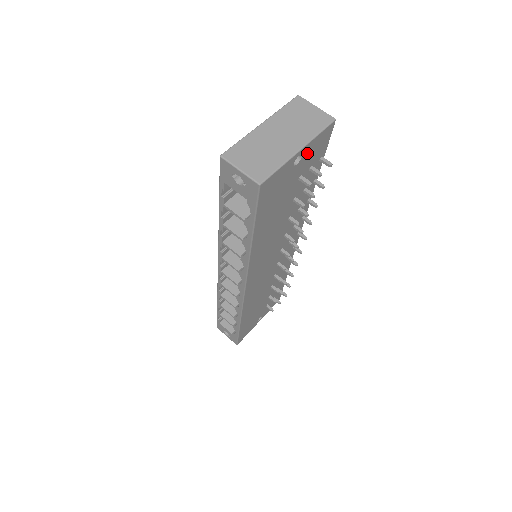
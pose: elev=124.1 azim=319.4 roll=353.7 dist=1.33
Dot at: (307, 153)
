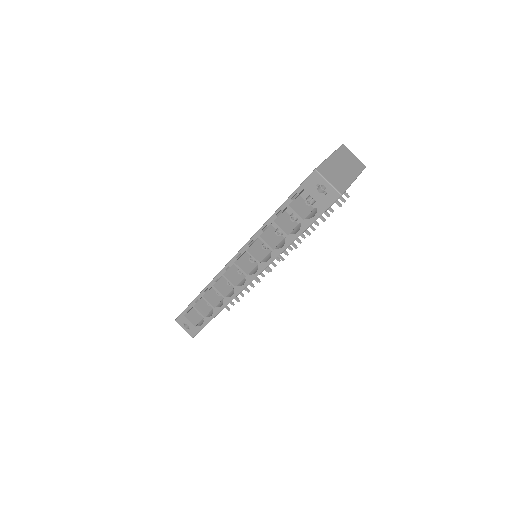
Dot at: occluded
